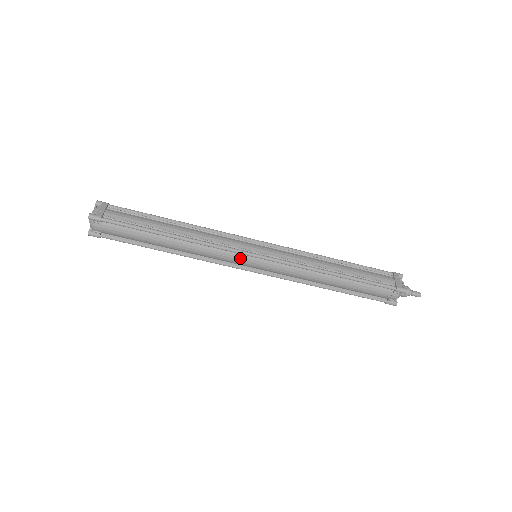
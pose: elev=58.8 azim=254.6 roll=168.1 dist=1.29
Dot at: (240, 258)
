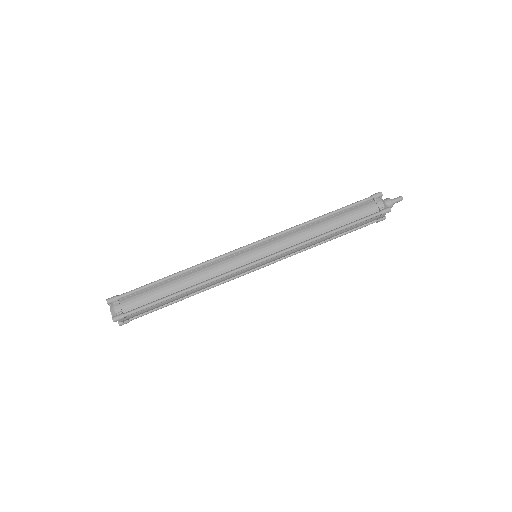
Dot at: (241, 256)
